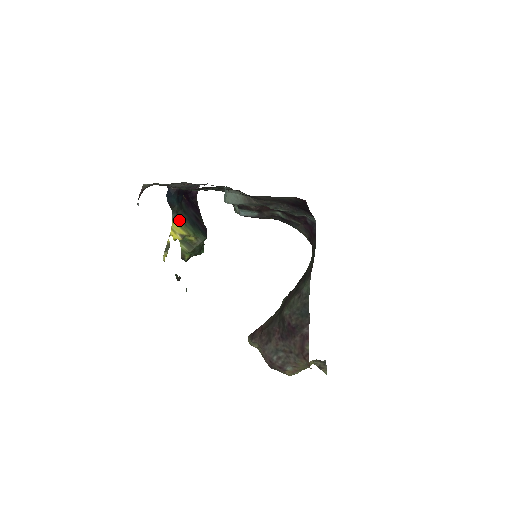
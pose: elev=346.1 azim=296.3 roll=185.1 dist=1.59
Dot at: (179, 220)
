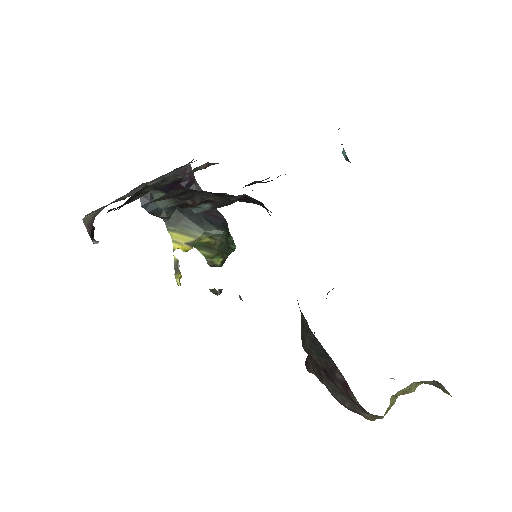
Dot at: (177, 225)
